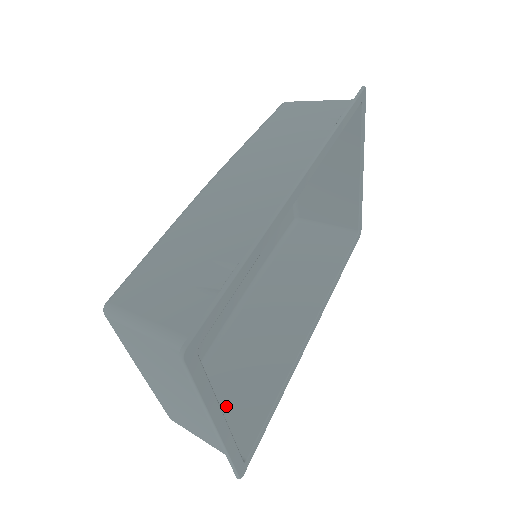
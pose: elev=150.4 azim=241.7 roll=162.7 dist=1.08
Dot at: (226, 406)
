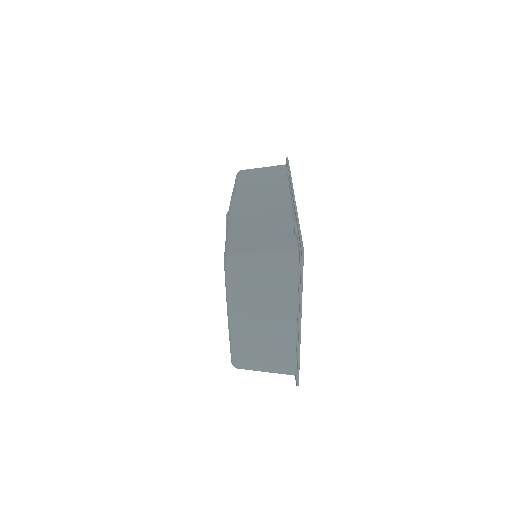
Dot at: occluded
